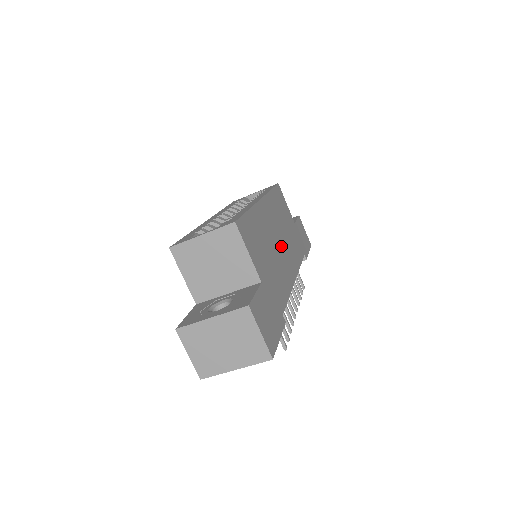
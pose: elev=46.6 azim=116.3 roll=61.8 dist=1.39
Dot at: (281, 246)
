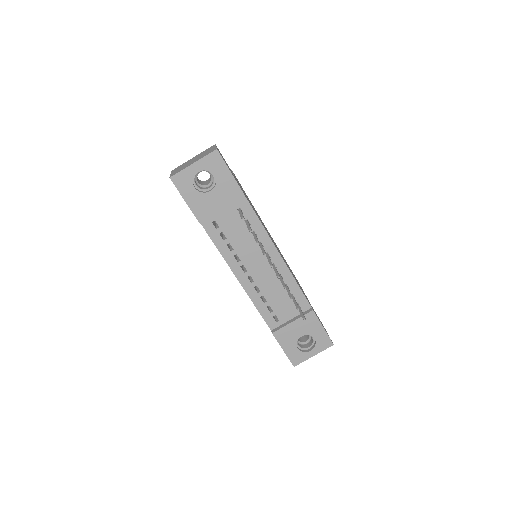
Dot at: occluded
